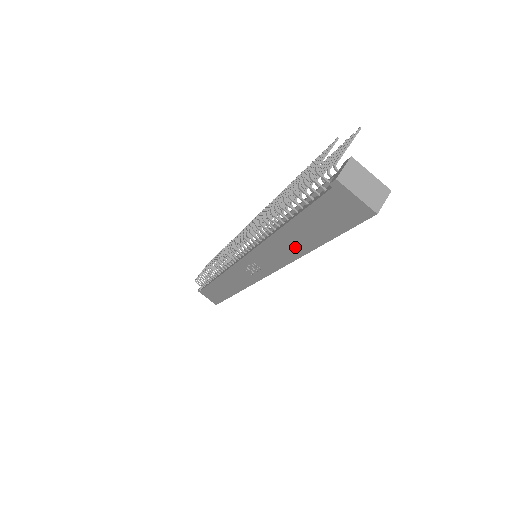
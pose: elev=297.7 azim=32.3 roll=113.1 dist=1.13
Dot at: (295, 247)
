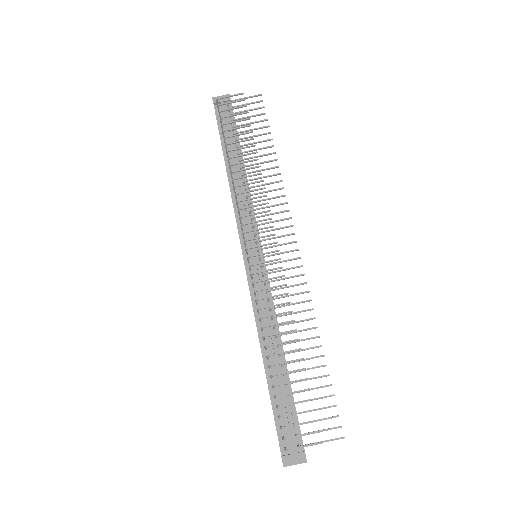
Dot at: occluded
